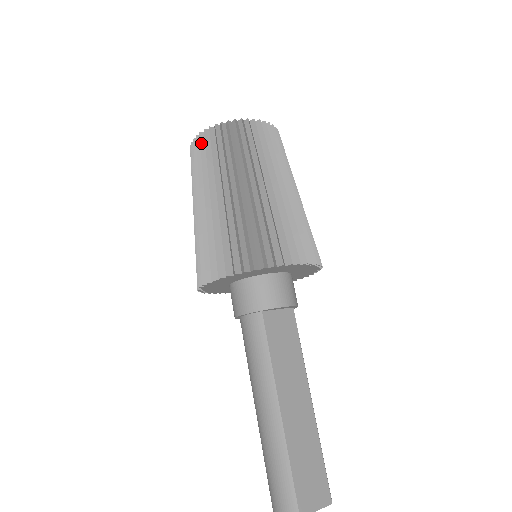
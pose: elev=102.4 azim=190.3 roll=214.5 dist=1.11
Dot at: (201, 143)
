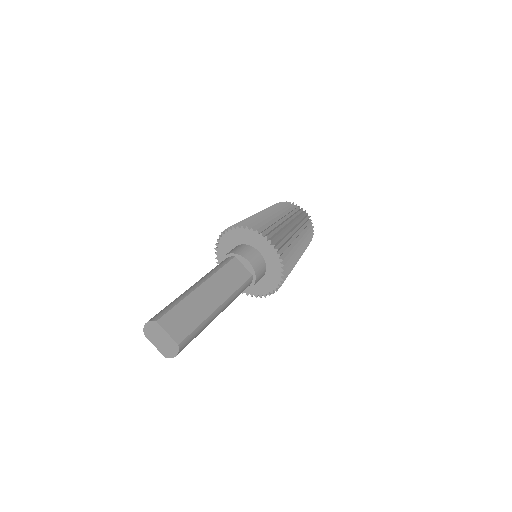
Dot at: occluded
